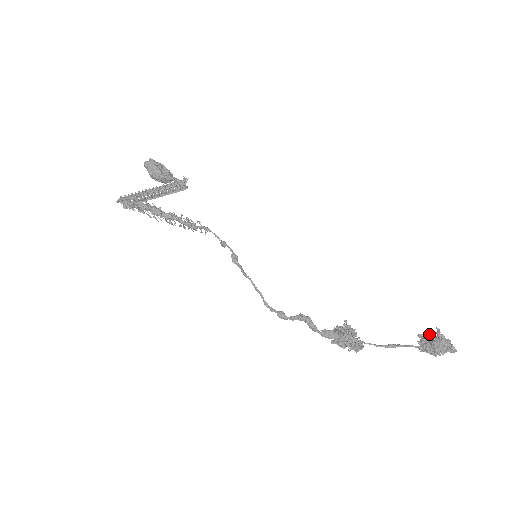
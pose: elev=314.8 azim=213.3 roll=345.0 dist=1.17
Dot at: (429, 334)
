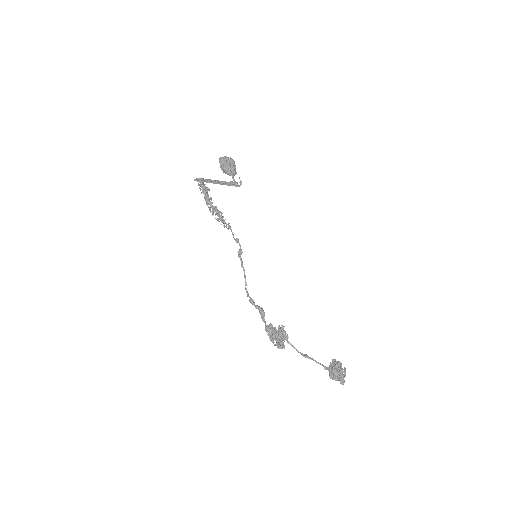
Dot at: (336, 364)
